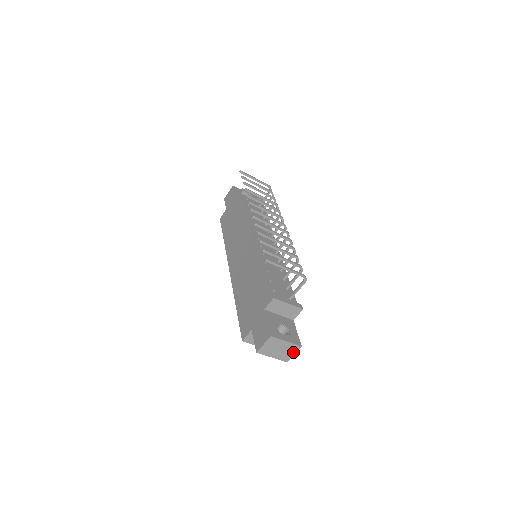
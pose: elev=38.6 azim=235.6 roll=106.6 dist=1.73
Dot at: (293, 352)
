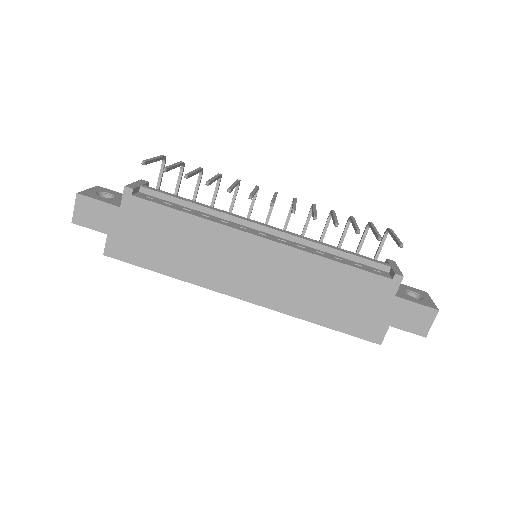
Dot at: occluded
